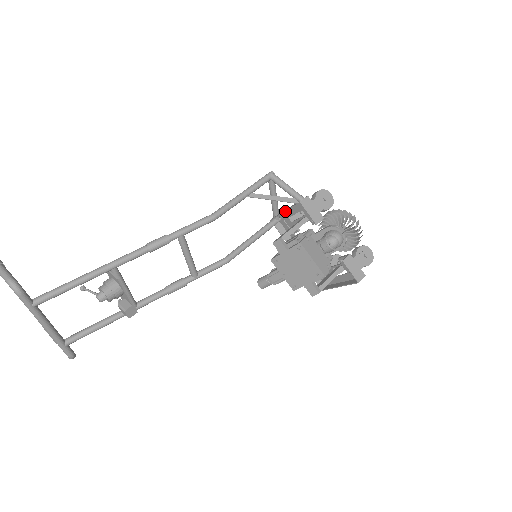
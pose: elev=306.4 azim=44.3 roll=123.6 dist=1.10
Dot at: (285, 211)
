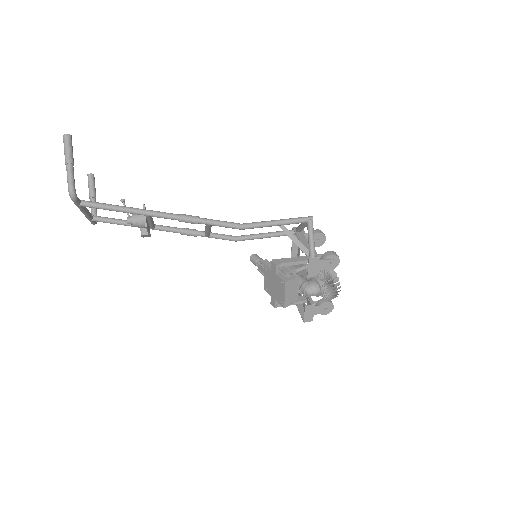
Dot at: occluded
